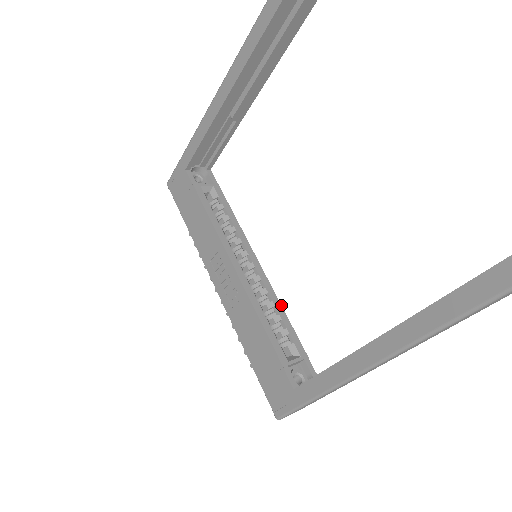
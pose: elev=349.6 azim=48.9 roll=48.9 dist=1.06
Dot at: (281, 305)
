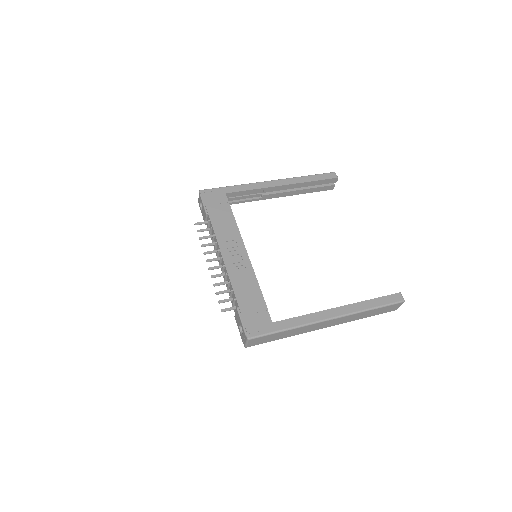
Dot at: occluded
